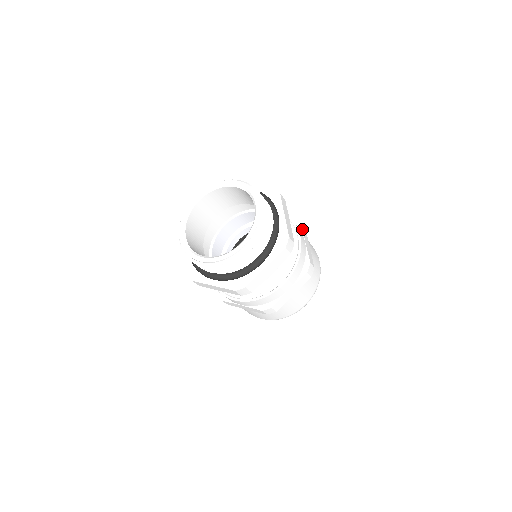
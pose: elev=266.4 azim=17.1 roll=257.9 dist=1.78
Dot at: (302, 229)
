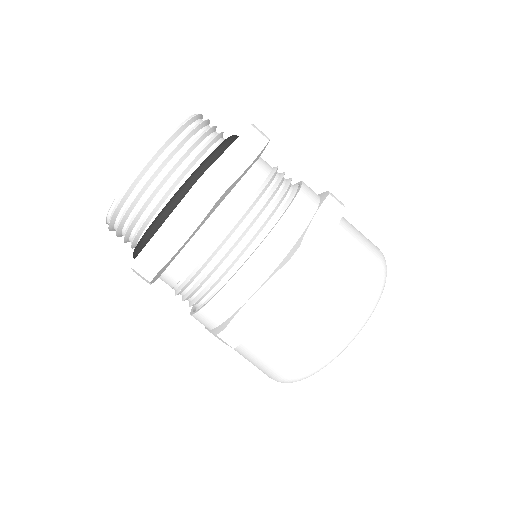
Dot at: occluded
